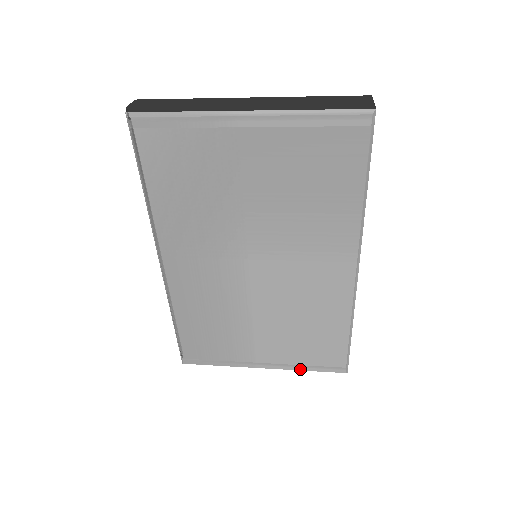
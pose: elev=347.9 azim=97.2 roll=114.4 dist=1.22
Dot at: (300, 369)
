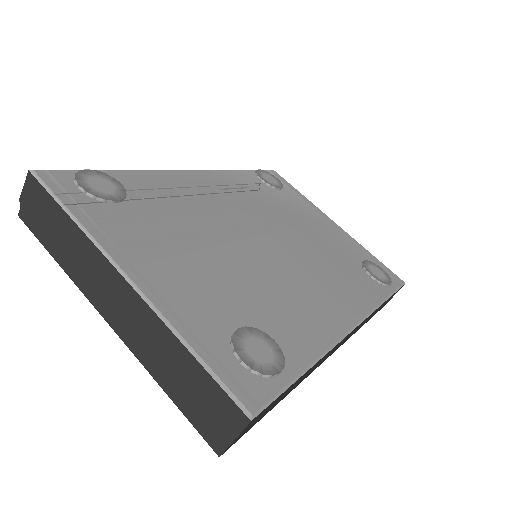
Dot at: occluded
